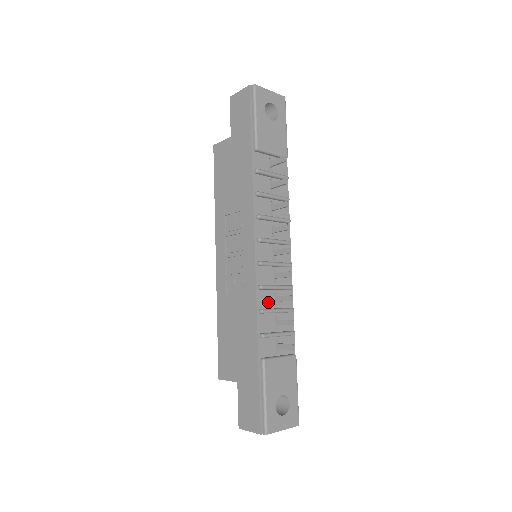
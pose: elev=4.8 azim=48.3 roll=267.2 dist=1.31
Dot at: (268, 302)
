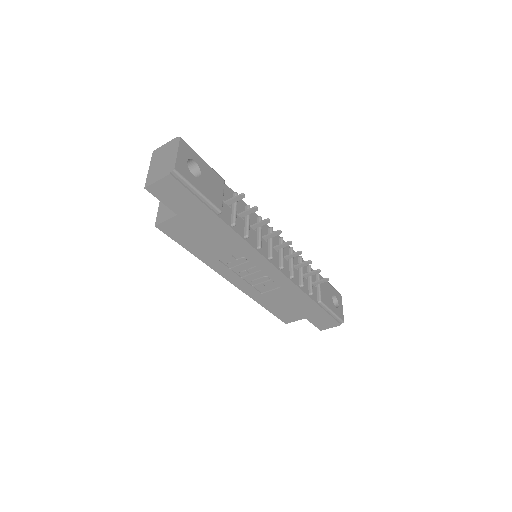
Dot at: (296, 275)
